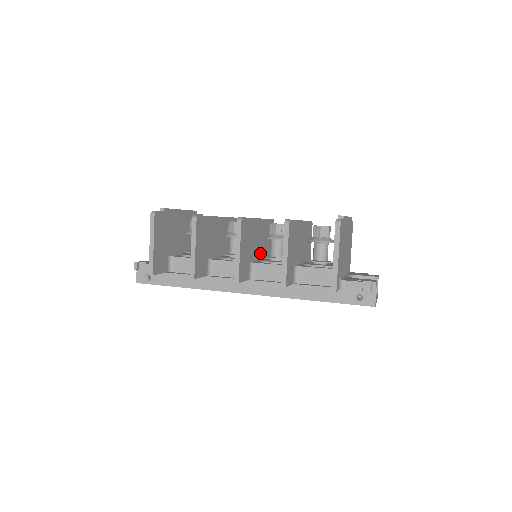
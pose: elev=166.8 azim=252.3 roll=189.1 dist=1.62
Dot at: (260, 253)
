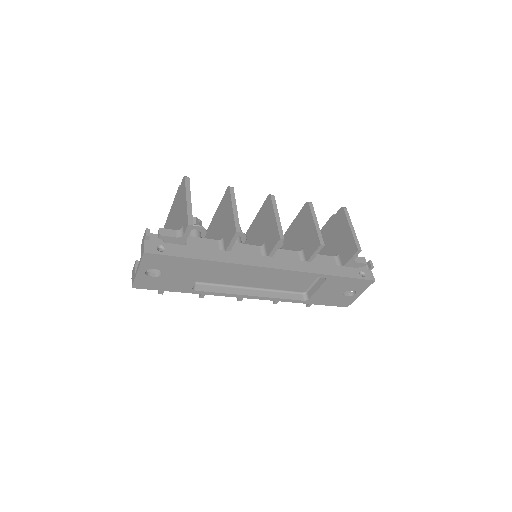
Dot at: occluded
